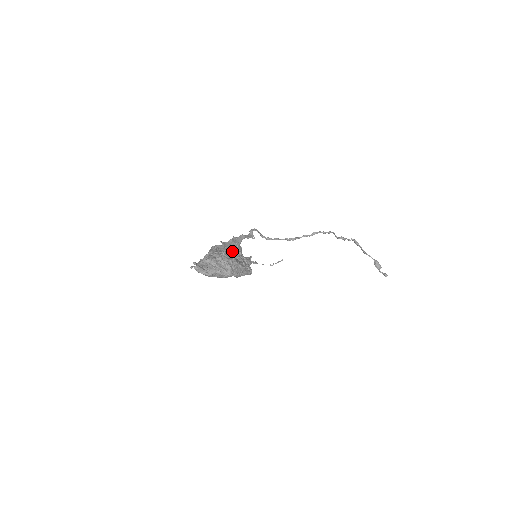
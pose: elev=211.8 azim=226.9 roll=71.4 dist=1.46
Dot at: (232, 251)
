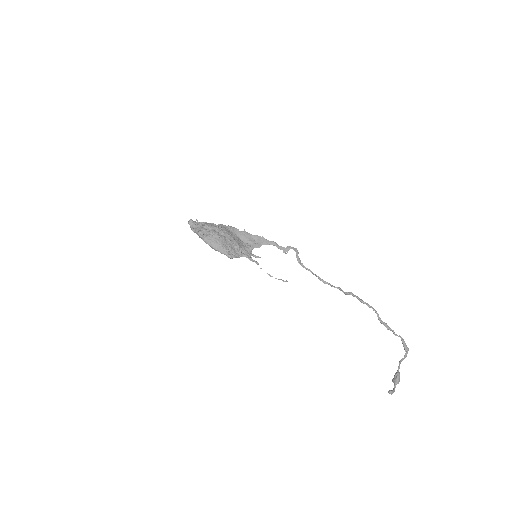
Dot at: (246, 241)
